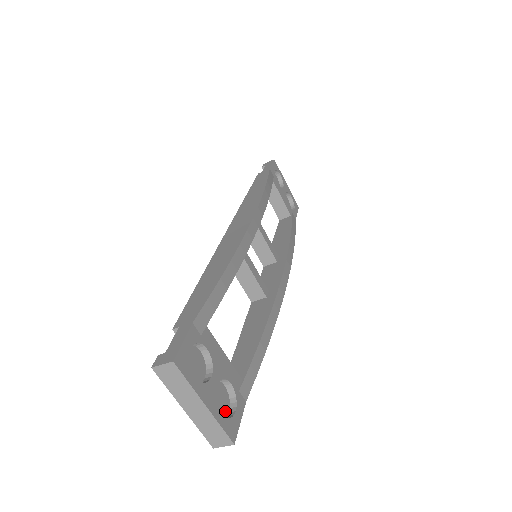
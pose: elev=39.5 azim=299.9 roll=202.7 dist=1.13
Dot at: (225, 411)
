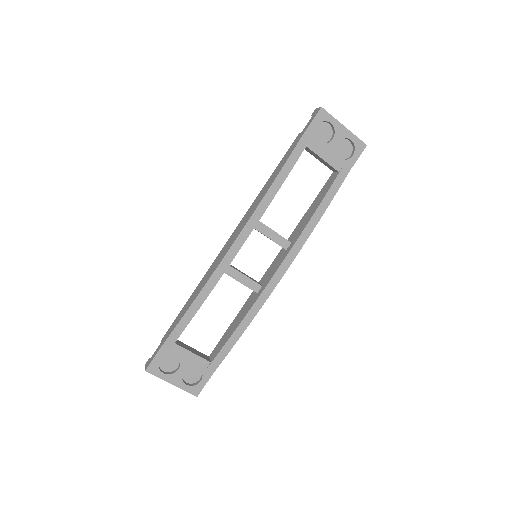
Dot at: (197, 379)
